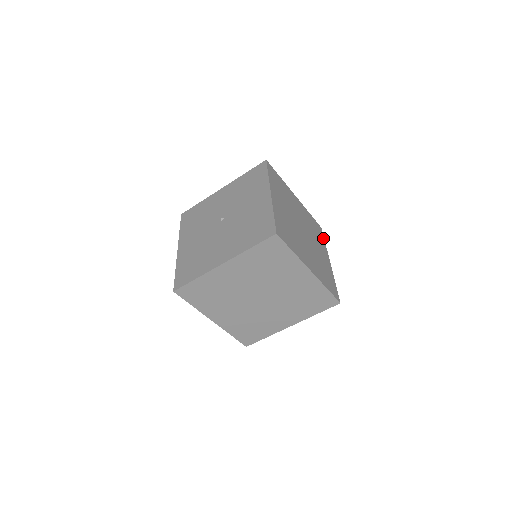
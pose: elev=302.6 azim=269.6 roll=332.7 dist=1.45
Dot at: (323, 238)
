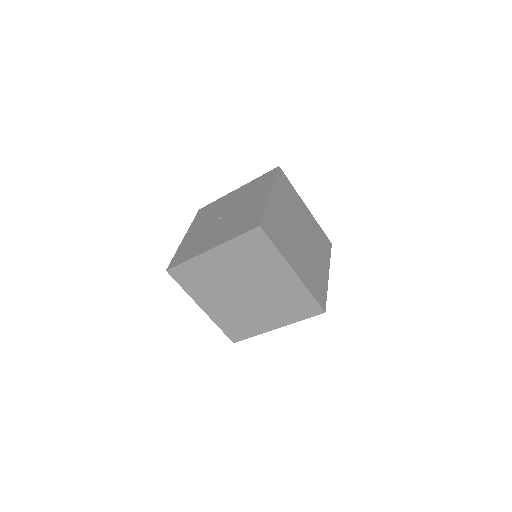
Dot at: occluded
